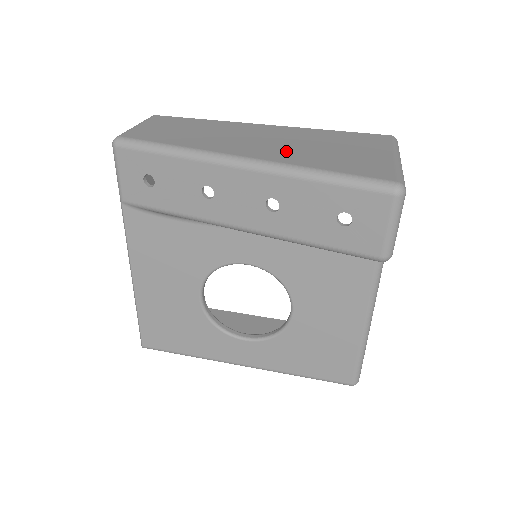
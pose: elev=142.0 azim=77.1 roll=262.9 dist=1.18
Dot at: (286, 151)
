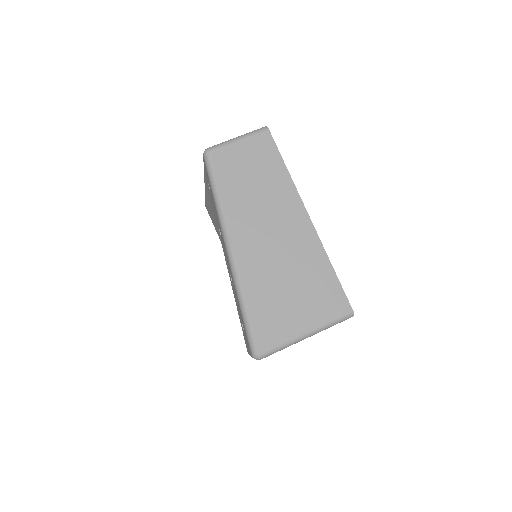
Dot at: (262, 266)
